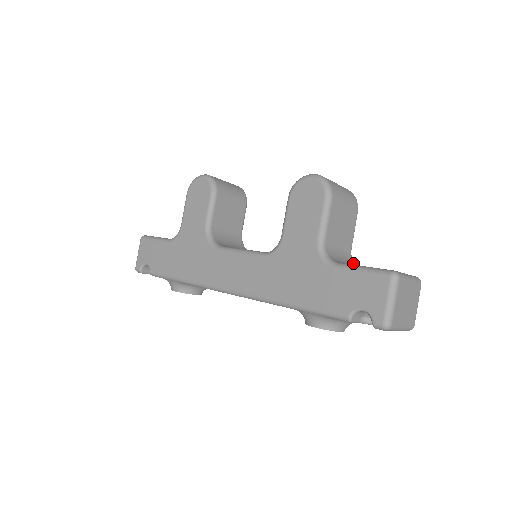
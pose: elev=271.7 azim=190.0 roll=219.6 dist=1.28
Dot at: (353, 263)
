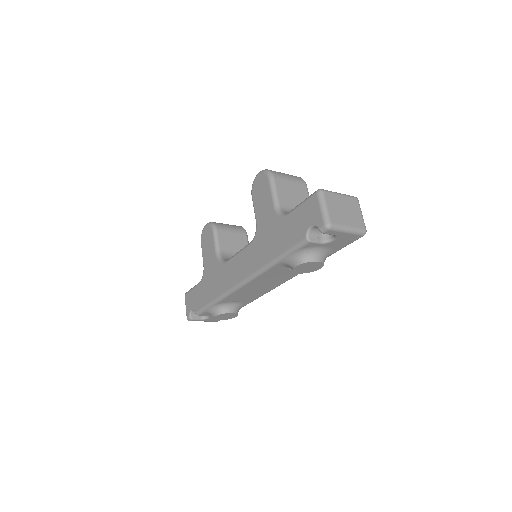
Dot at: occluded
